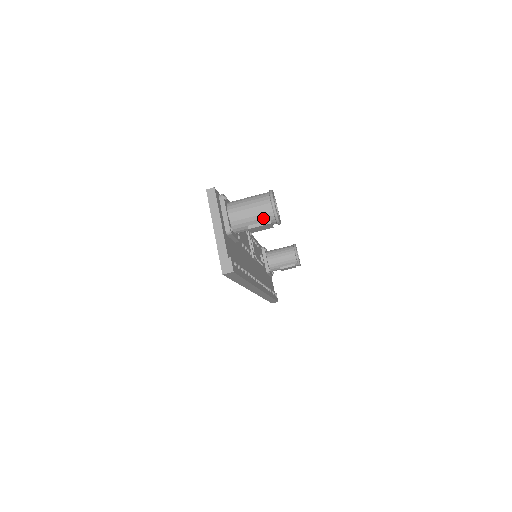
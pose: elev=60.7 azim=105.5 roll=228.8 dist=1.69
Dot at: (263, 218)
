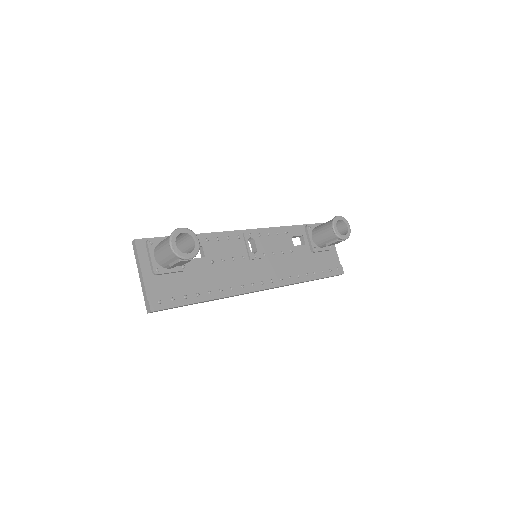
Dot at: (172, 258)
